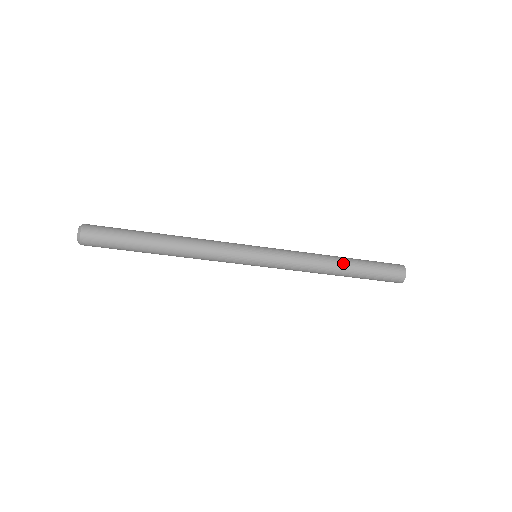
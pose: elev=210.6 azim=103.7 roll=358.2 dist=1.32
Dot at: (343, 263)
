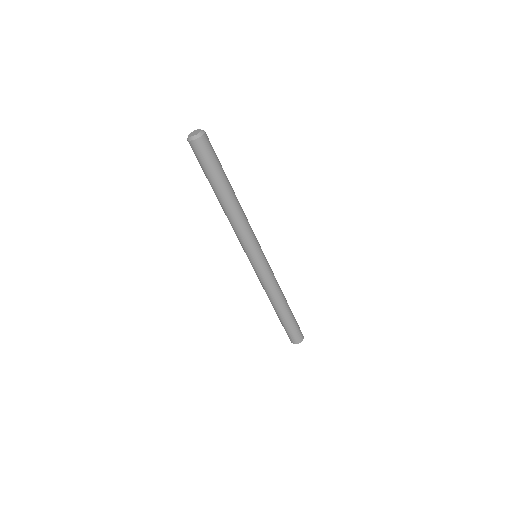
Dot at: (286, 307)
